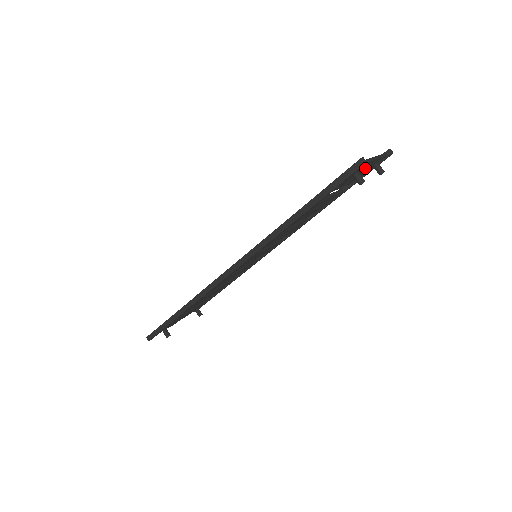
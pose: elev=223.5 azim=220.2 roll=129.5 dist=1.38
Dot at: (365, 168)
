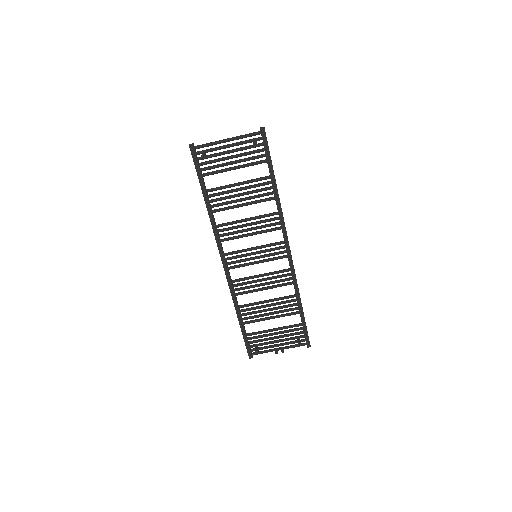
Dot at: (234, 149)
